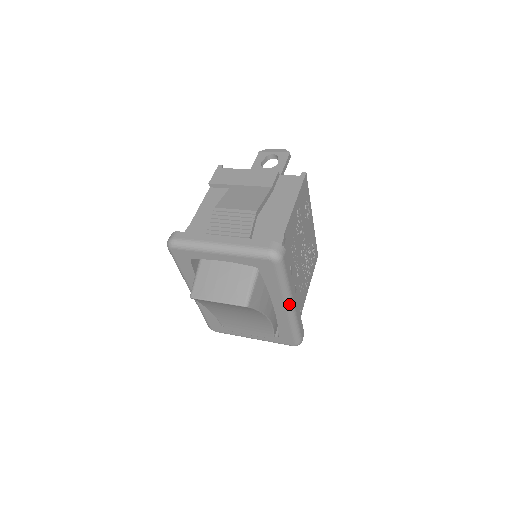
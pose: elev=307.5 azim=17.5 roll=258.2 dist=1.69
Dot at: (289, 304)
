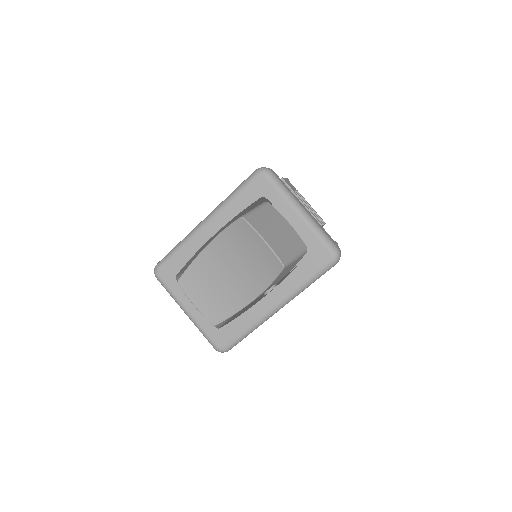
Dot at: (282, 305)
